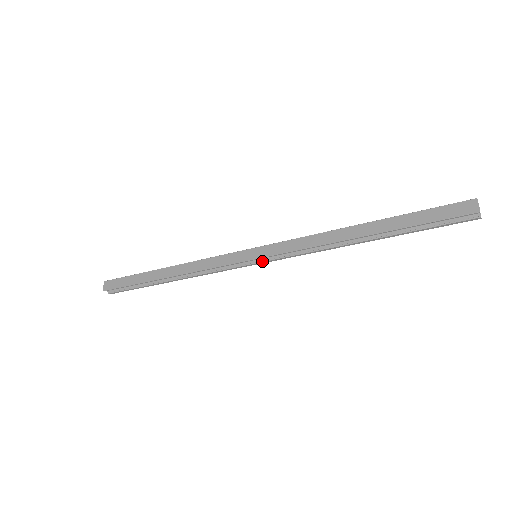
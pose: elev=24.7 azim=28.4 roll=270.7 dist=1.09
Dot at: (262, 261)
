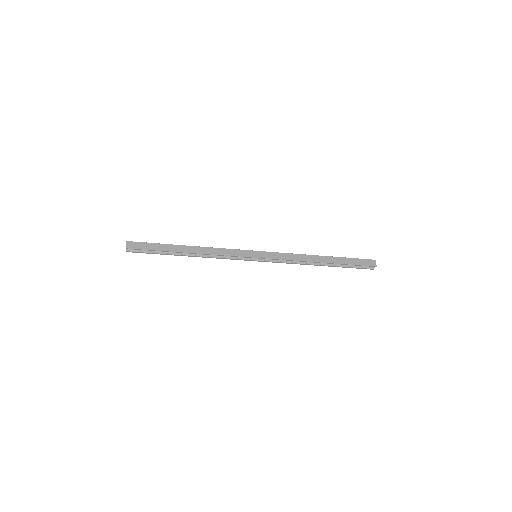
Dot at: (259, 260)
